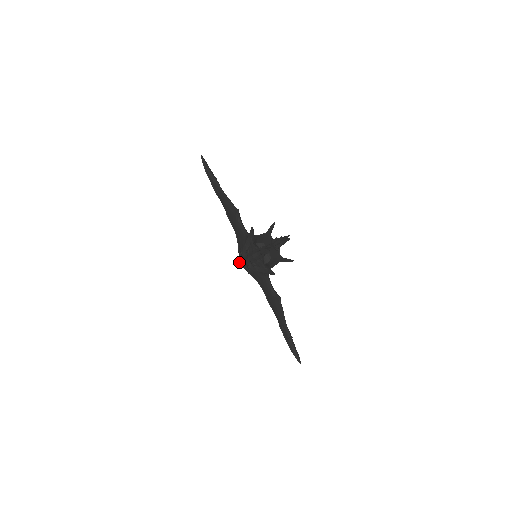
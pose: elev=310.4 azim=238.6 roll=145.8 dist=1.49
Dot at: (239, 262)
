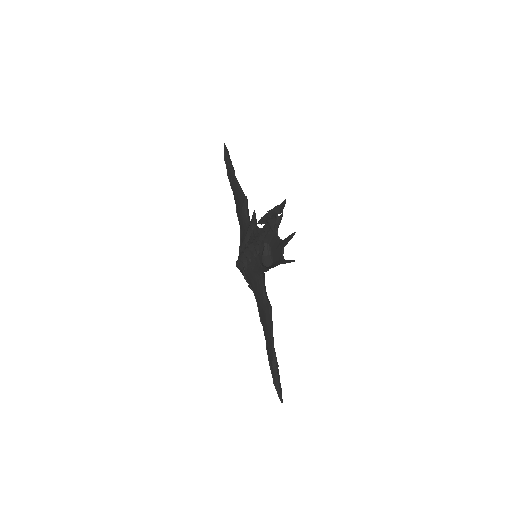
Dot at: (236, 261)
